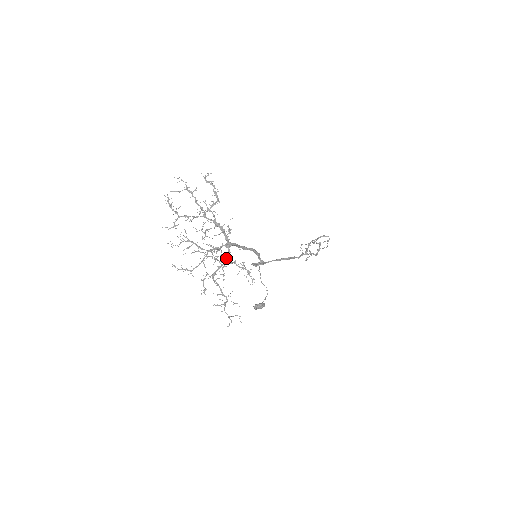
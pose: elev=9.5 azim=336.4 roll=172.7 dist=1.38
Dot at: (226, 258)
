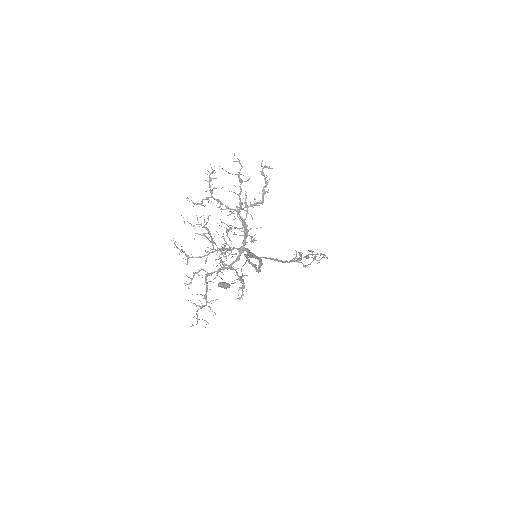
Dot at: (231, 263)
